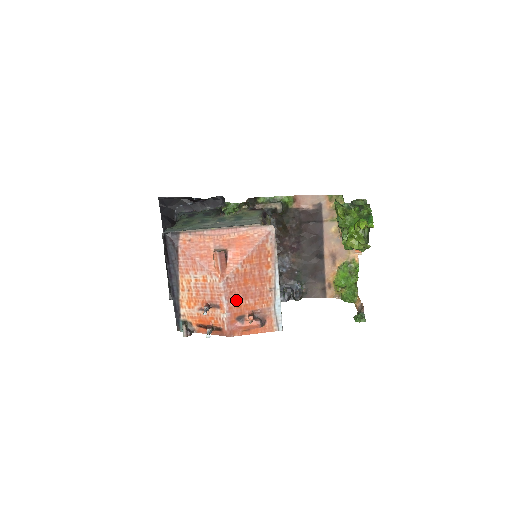
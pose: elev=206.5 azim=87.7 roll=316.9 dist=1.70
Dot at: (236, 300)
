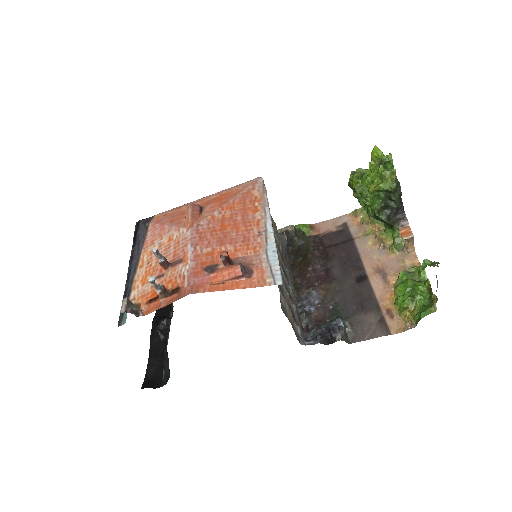
Dot at: (207, 247)
